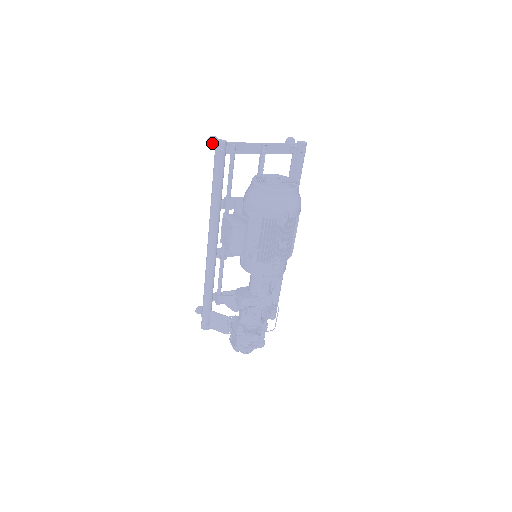
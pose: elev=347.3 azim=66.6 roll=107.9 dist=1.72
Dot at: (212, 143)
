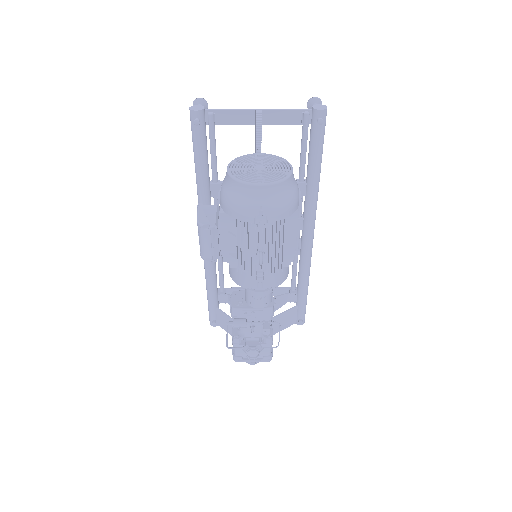
Dot at: occluded
